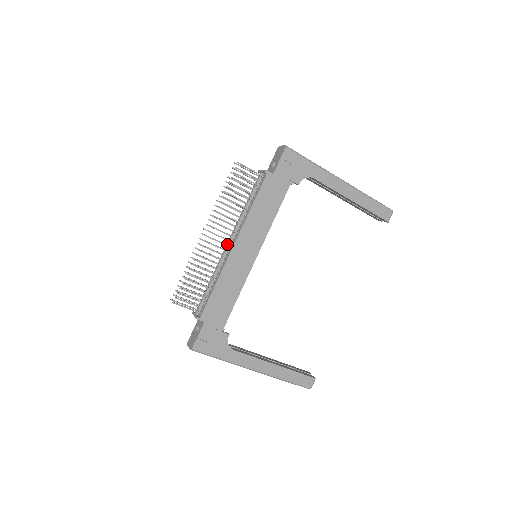
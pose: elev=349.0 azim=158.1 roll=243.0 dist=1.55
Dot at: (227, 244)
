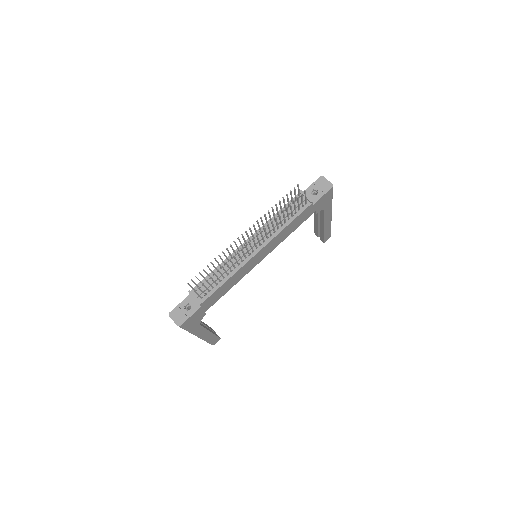
Dot at: occluded
